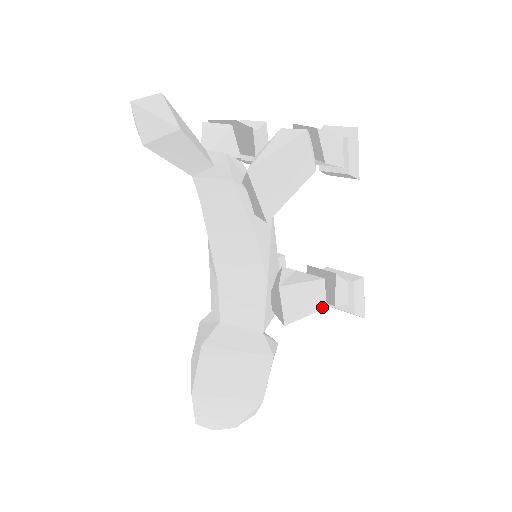
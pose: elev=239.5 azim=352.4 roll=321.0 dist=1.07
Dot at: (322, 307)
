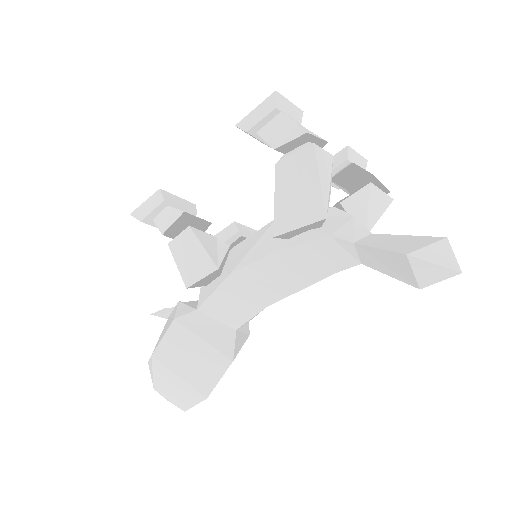
Dot at: occluded
